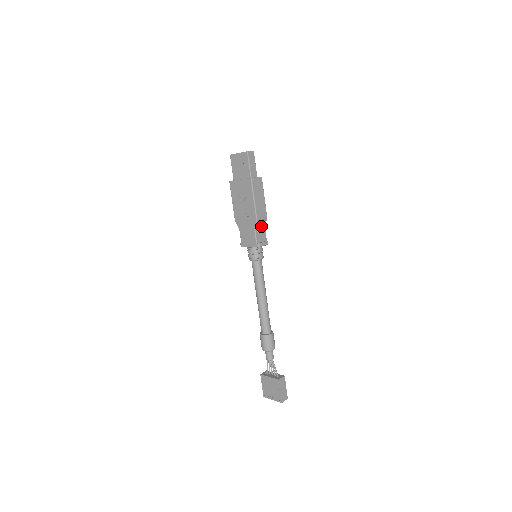
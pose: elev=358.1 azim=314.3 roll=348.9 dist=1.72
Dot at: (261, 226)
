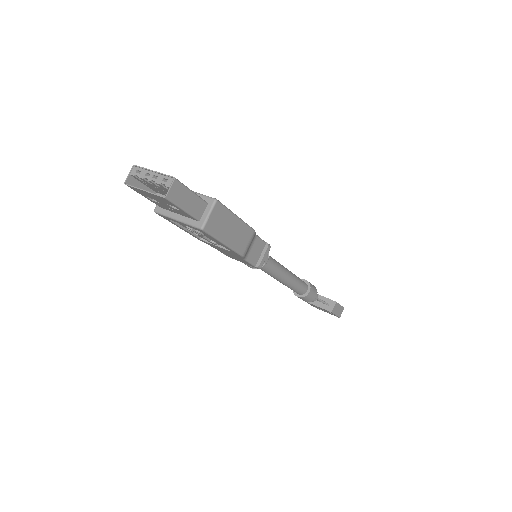
Dot at: (250, 244)
